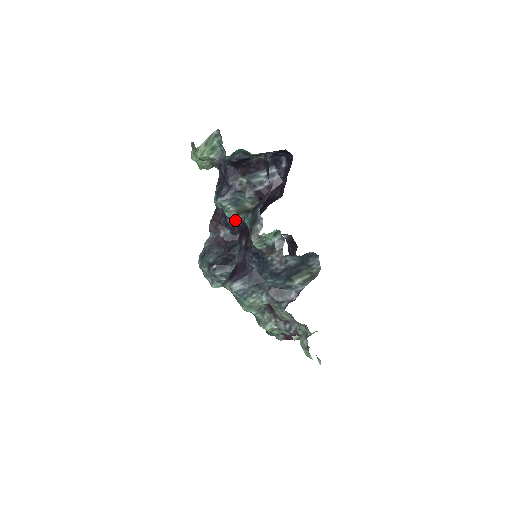
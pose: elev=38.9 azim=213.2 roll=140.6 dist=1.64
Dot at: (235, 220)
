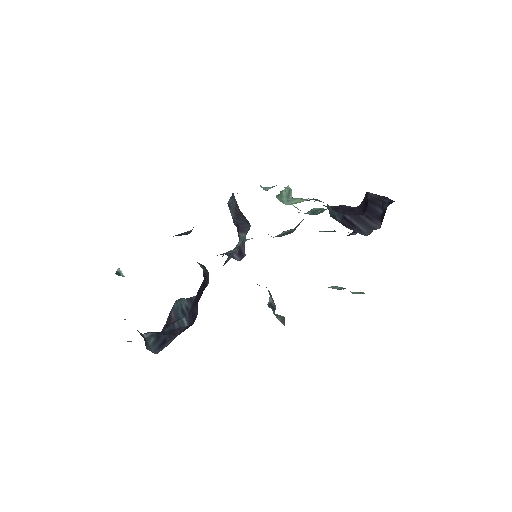
Dot at: occluded
